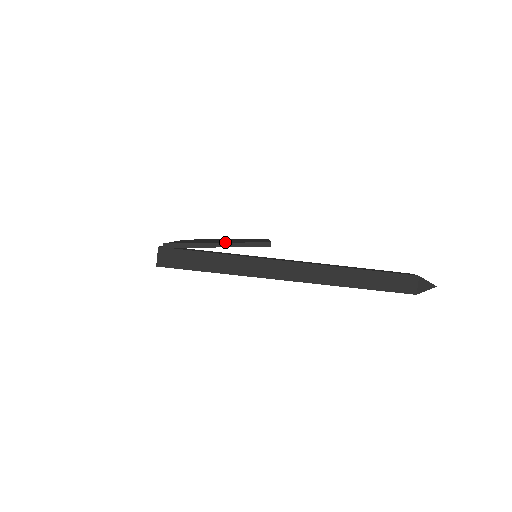
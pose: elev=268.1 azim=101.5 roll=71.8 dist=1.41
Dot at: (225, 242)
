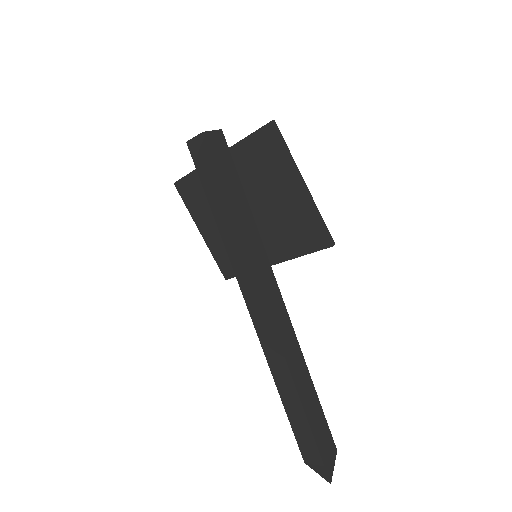
Dot at: (303, 194)
